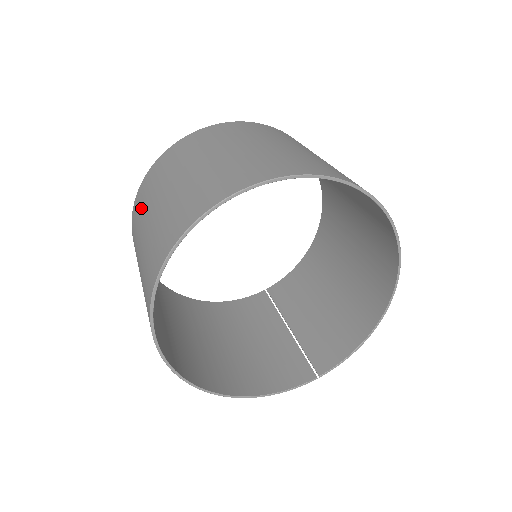
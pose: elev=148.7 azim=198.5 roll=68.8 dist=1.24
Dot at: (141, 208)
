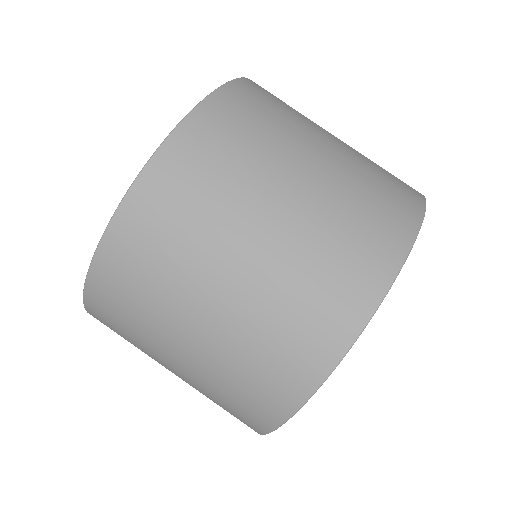
Dot at: occluded
